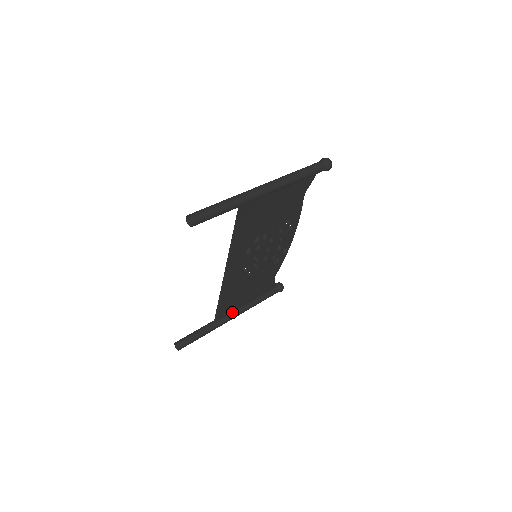
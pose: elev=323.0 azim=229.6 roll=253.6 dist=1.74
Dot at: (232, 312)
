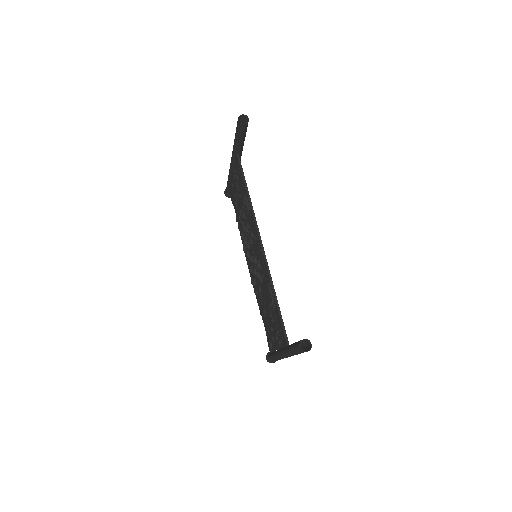
Dot at: (283, 347)
